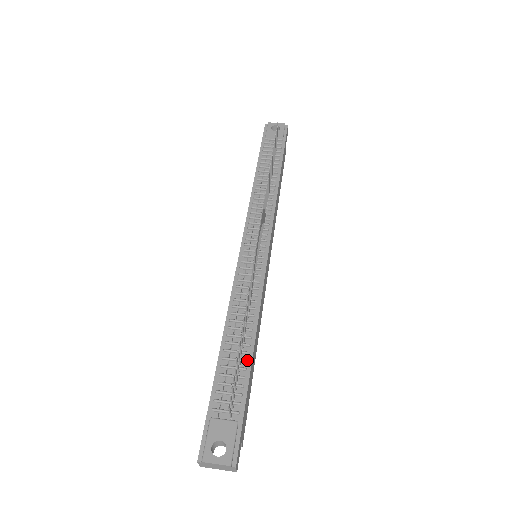
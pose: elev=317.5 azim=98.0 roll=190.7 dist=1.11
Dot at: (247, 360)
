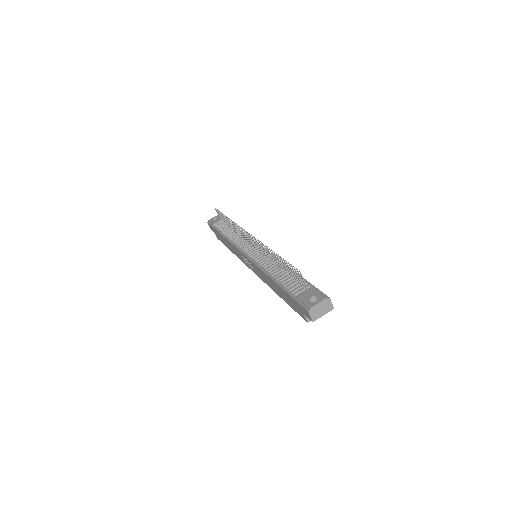
Dot at: (293, 272)
